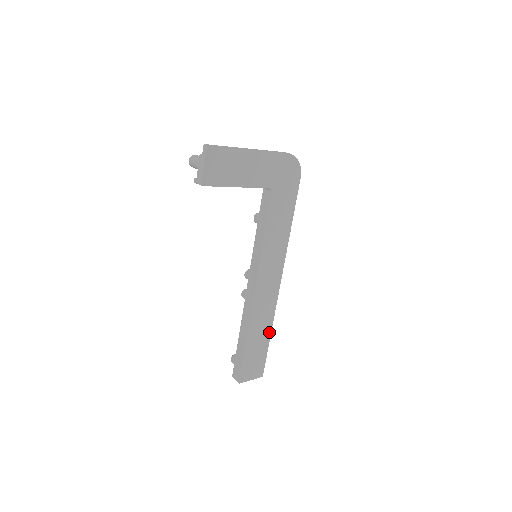
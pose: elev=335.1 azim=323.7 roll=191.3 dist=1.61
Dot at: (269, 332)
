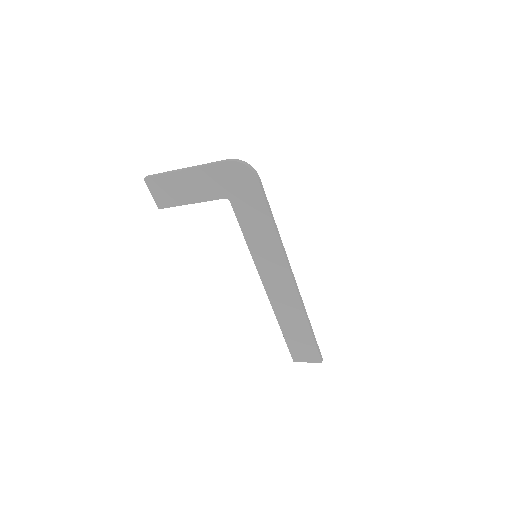
Dot at: (307, 325)
